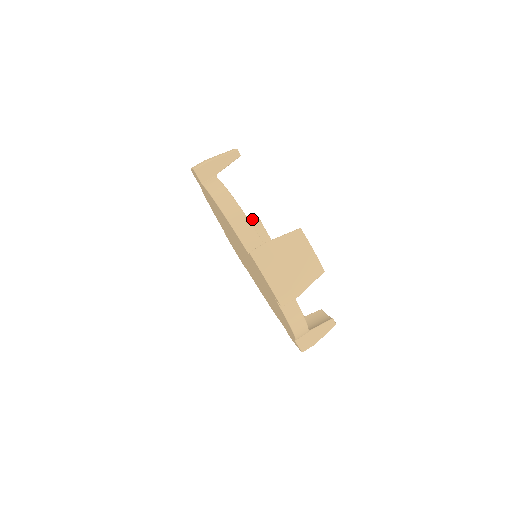
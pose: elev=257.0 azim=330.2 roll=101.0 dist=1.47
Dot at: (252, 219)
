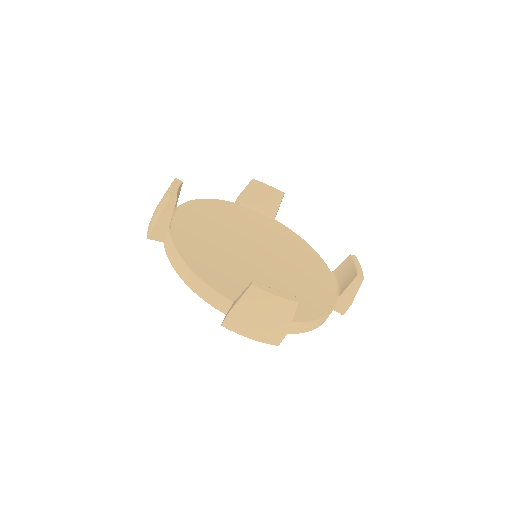
Dot at: (248, 184)
